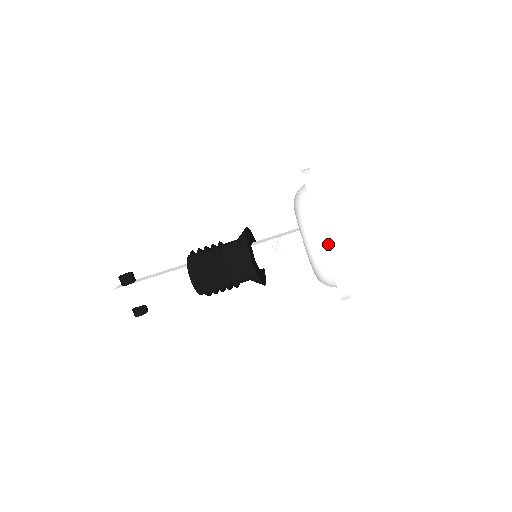
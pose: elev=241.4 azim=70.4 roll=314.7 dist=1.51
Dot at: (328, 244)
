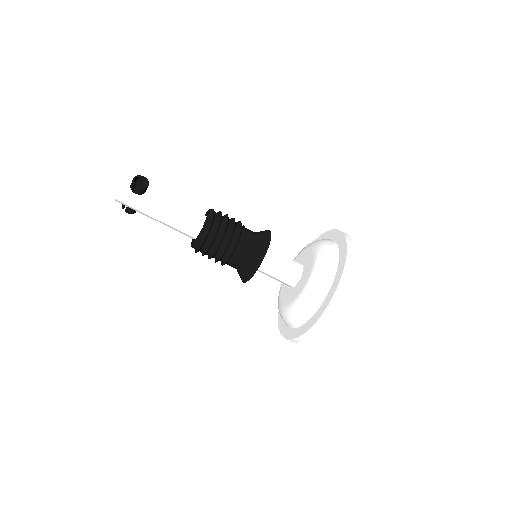
Dot at: (306, 336)
